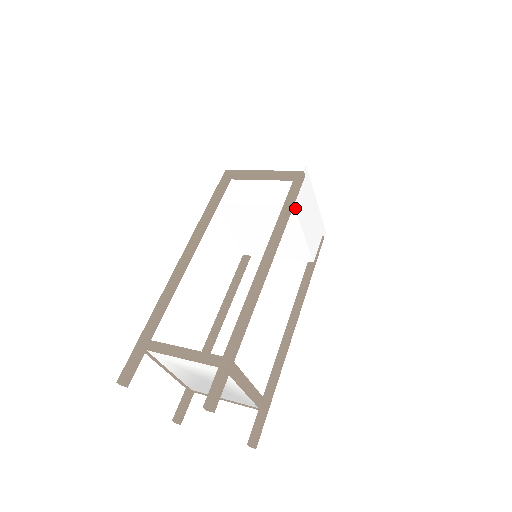
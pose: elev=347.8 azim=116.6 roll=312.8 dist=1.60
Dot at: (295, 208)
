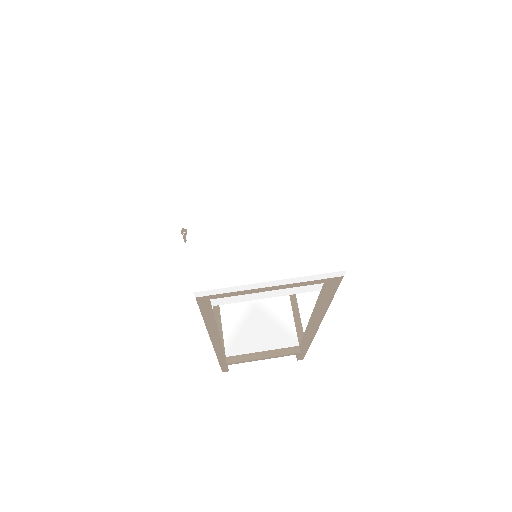
Dot at: occluded
